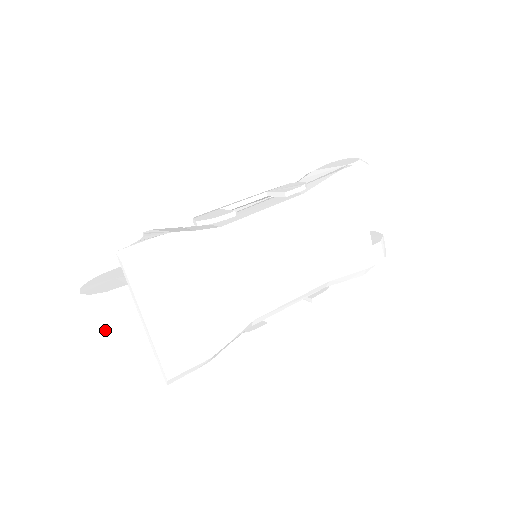
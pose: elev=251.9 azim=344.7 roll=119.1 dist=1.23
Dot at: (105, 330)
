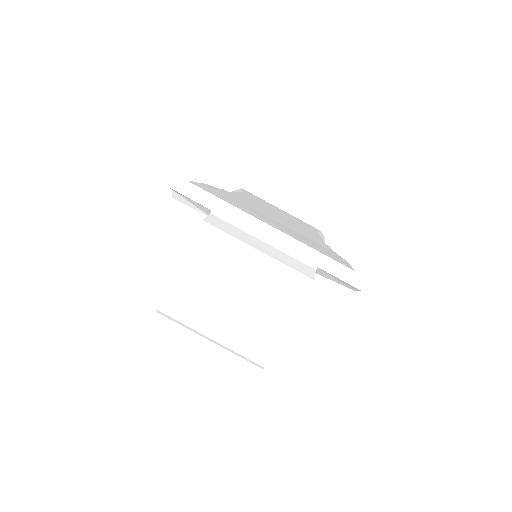
Dot at: (244, 269)
